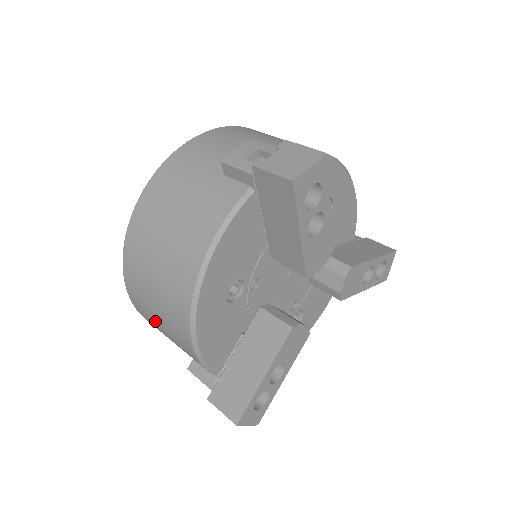
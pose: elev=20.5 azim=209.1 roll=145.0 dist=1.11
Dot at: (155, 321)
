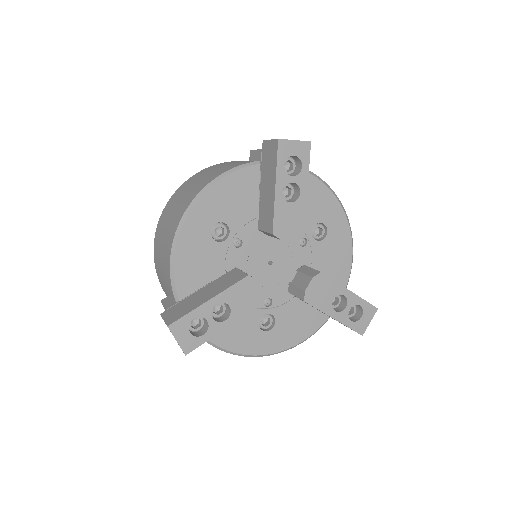
Dot at: (159, 252)
